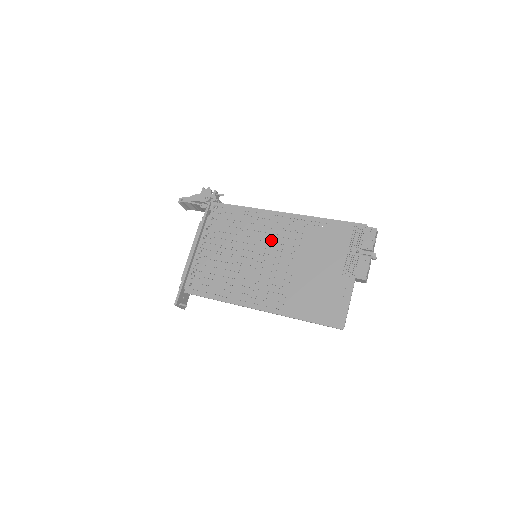
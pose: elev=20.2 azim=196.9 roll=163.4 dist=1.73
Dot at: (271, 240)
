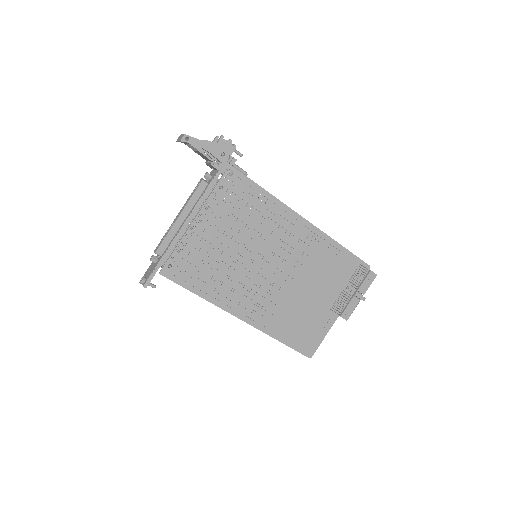
Dot at: (280, 247)
